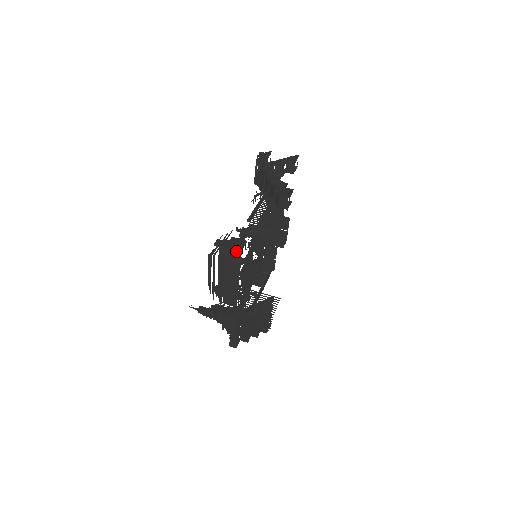
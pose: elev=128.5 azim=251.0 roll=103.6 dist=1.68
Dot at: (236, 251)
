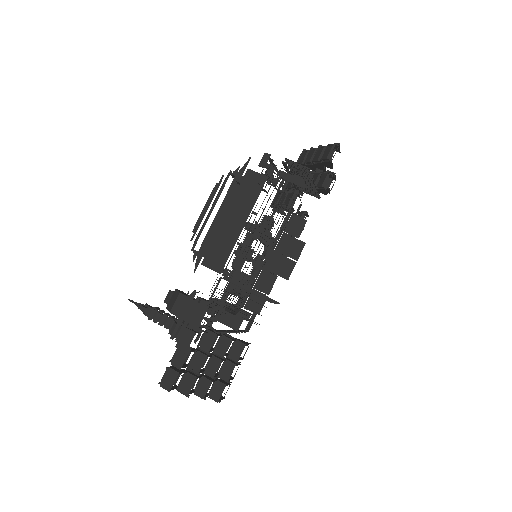
Dot at: occluded
